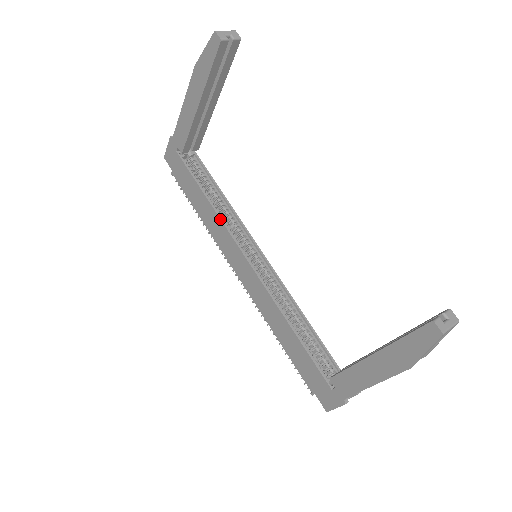
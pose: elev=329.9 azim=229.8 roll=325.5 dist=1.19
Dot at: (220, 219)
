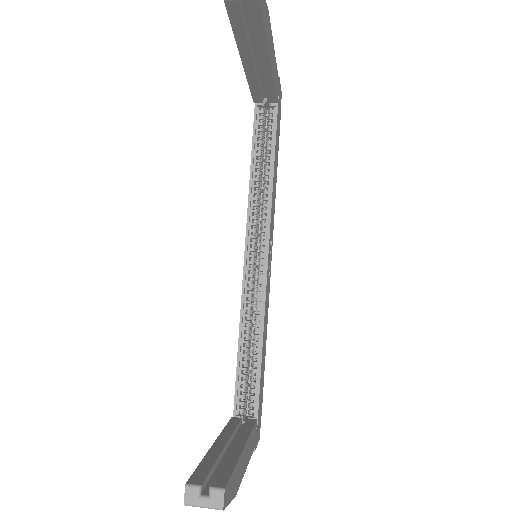
Dot at: (248, 197)
